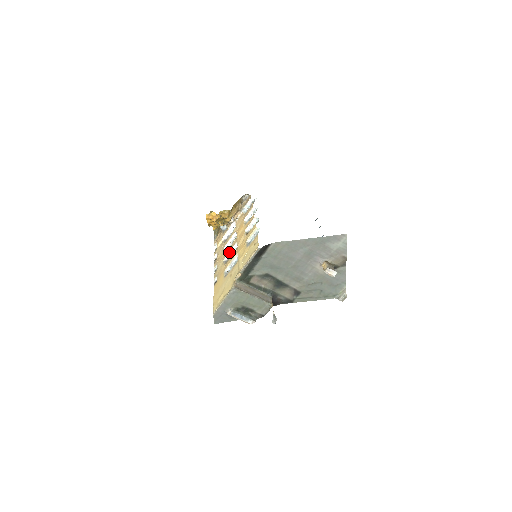
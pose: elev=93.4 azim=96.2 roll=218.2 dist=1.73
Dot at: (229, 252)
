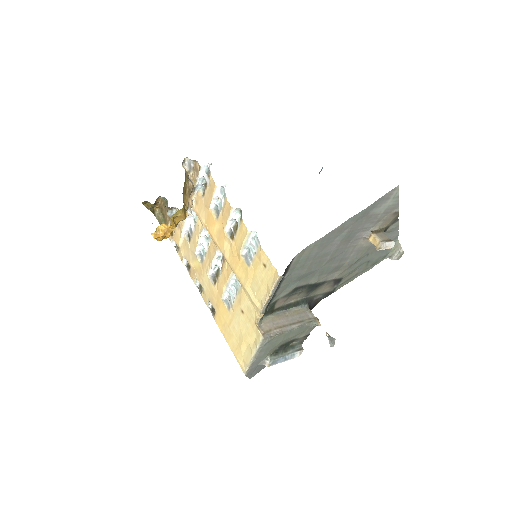
Dot at: (211, 264)
